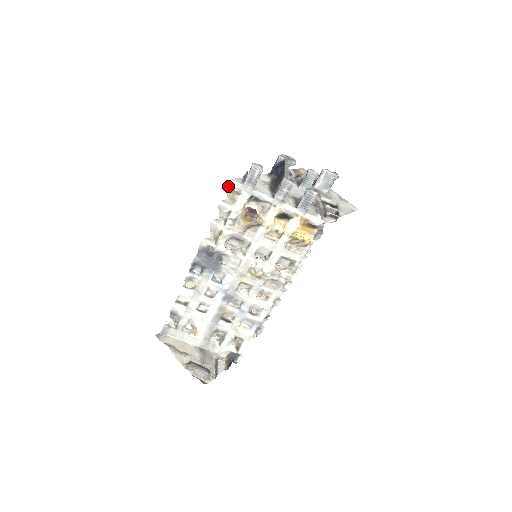
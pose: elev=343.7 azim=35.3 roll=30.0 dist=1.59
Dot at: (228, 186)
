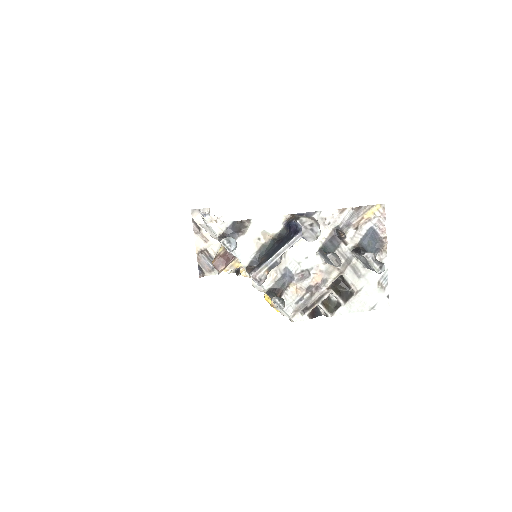
Dot at: (203, 227)
